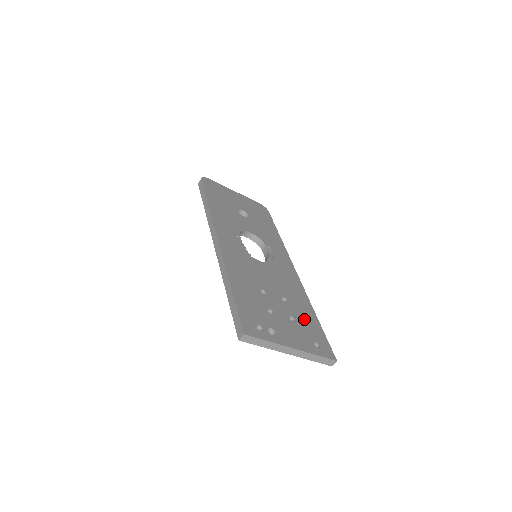
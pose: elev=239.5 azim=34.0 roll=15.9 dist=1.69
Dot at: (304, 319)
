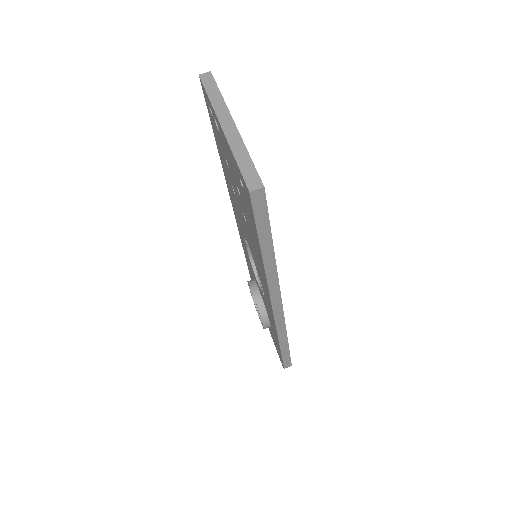
Dot at: occluded
